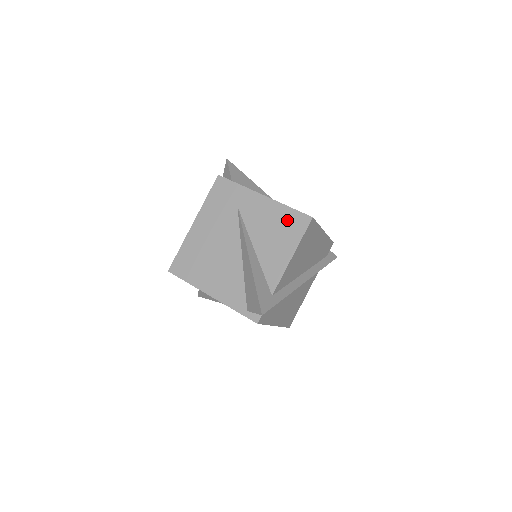
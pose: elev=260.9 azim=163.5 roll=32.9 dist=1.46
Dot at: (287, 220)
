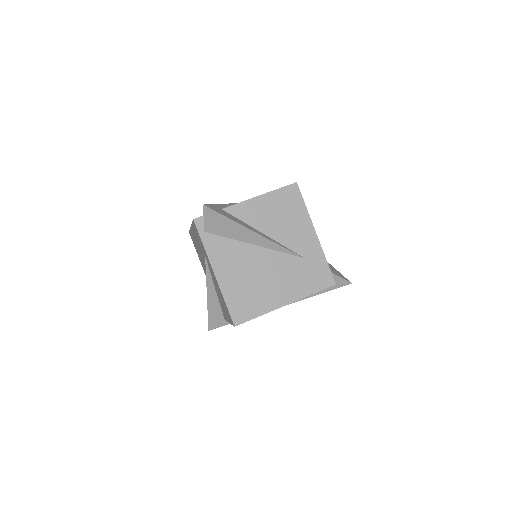
Dot at: (225, 305)
